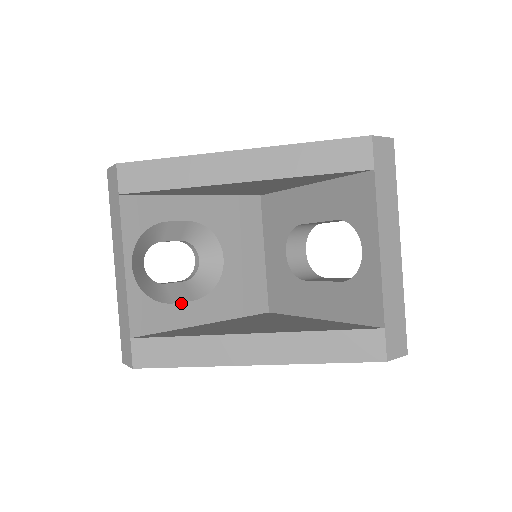
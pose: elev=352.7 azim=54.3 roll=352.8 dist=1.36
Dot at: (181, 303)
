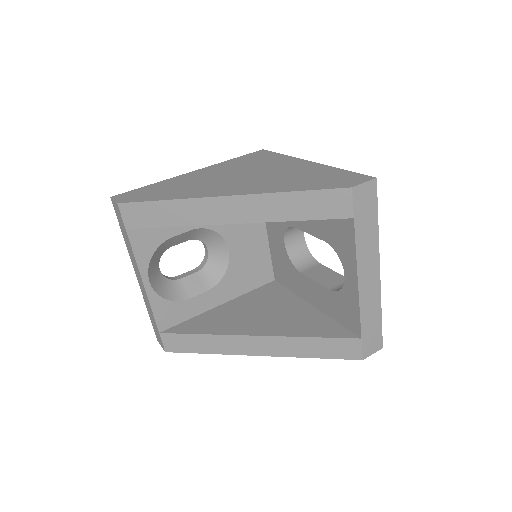
Dot at: (196, 296)
